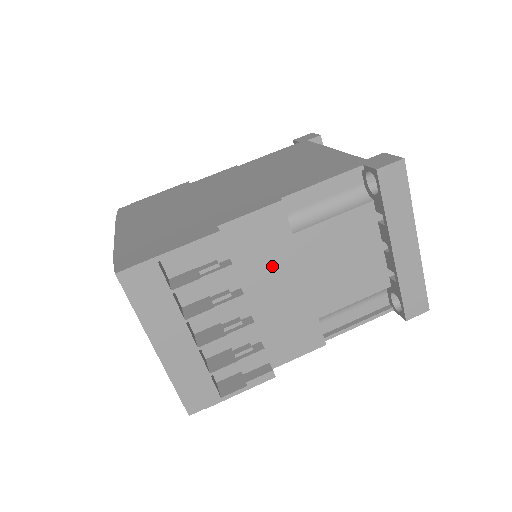
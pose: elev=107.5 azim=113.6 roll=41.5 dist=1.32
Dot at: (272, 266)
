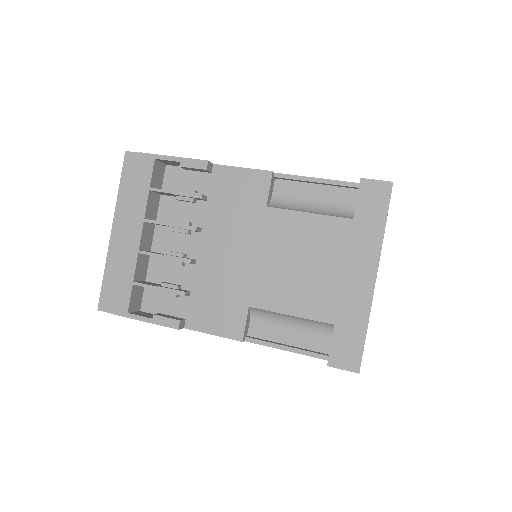
Dot at: (236, 225)
